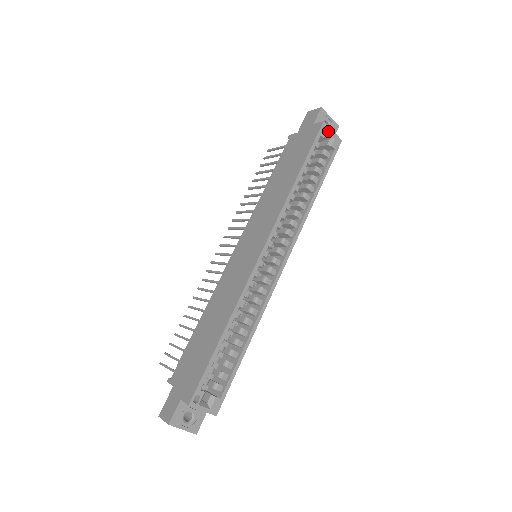
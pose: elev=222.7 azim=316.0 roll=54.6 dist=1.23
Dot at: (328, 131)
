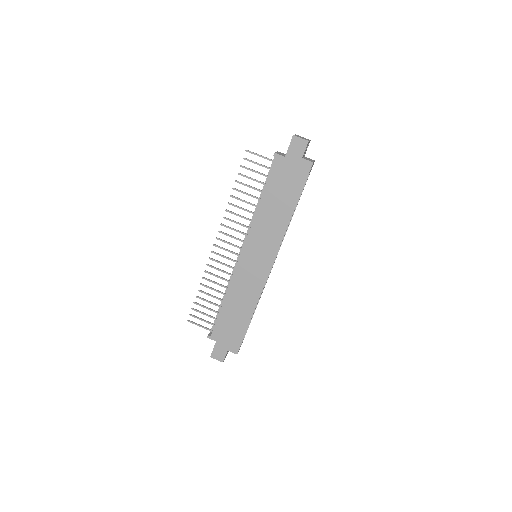
Dot at: occluded
